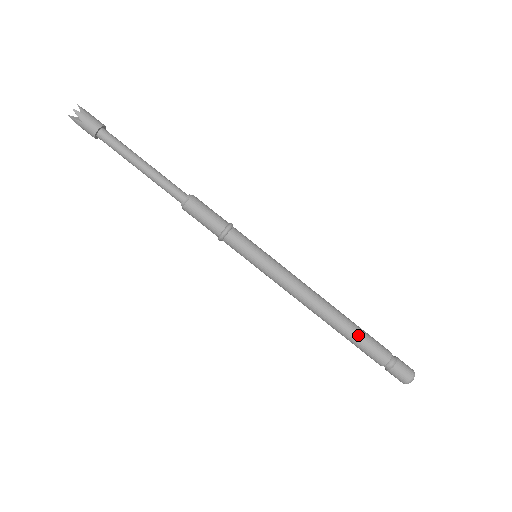
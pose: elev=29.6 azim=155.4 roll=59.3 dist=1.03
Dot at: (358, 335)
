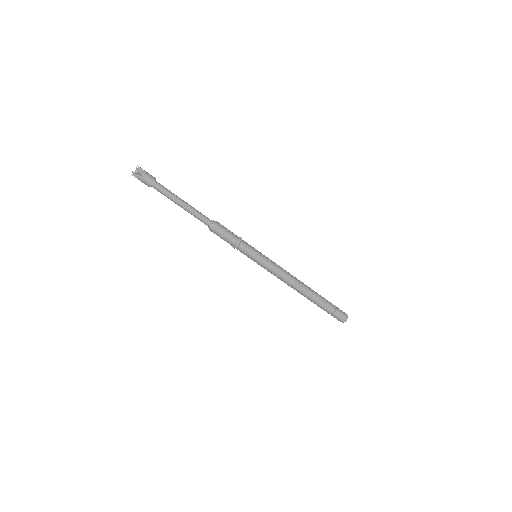
Dot at: (318, 297)
